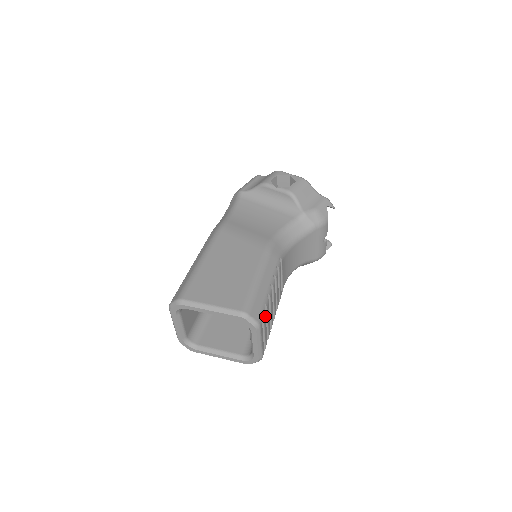
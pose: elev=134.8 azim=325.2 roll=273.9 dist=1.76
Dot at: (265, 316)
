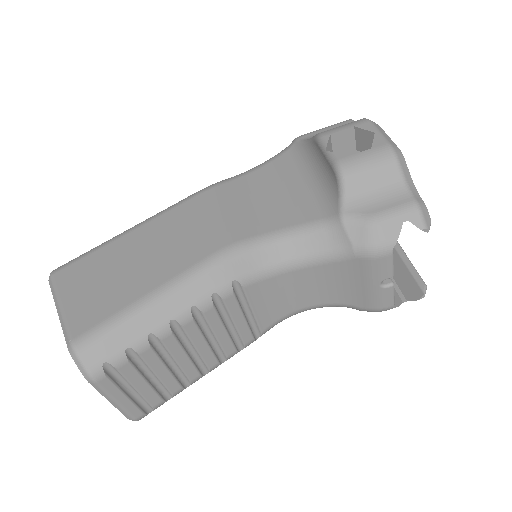
Dot at: (130, 366)
